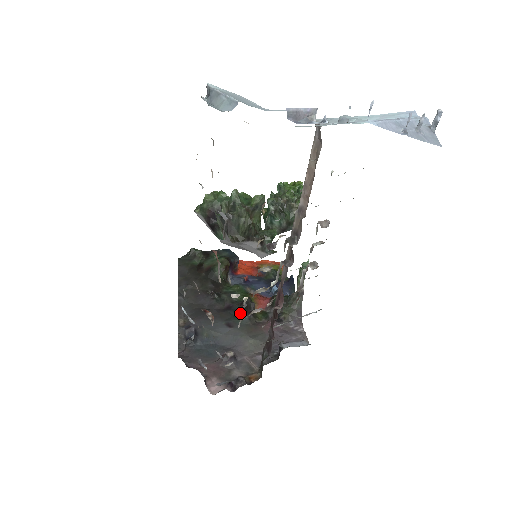
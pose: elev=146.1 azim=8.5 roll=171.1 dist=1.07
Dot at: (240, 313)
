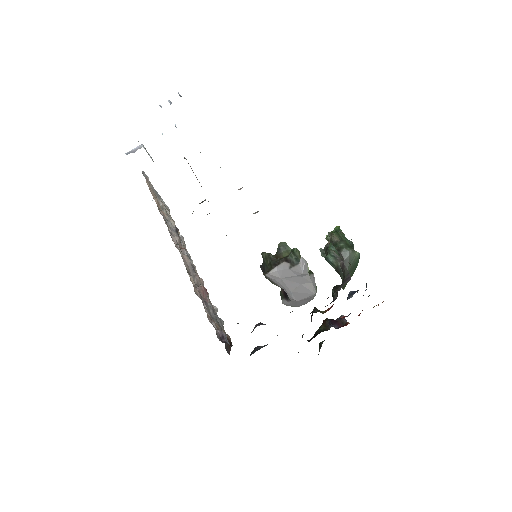
Dot at: occluded
